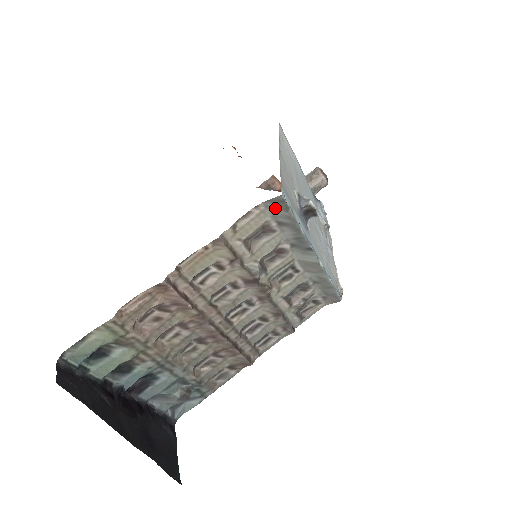
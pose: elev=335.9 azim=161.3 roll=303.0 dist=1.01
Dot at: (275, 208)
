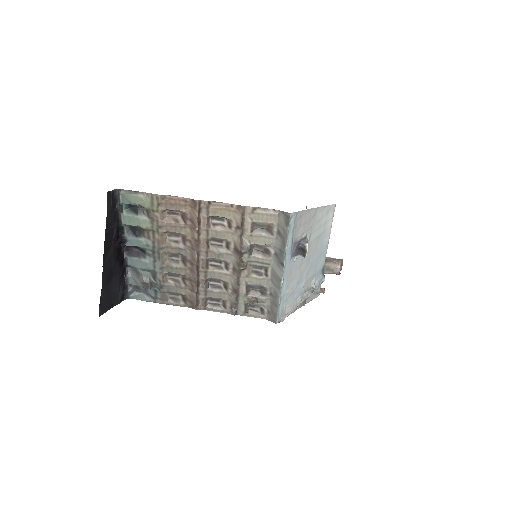
Dot at: (282, 219)
